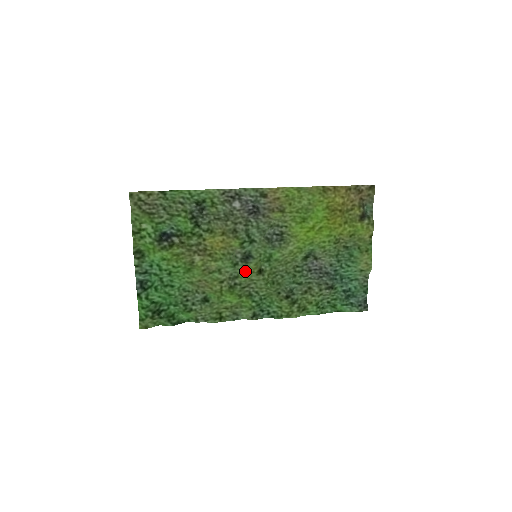
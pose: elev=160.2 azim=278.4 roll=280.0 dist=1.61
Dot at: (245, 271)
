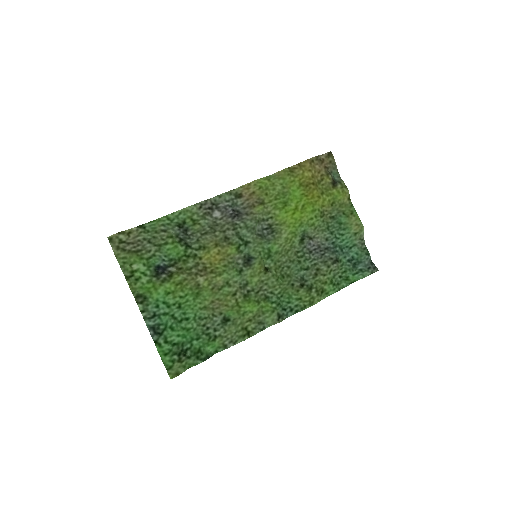
Dot at: (252, 274)
